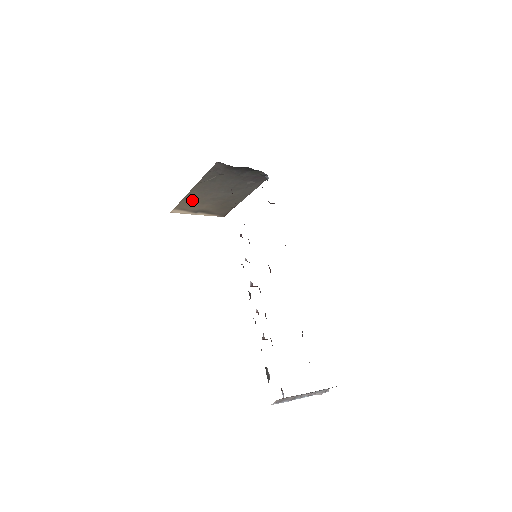
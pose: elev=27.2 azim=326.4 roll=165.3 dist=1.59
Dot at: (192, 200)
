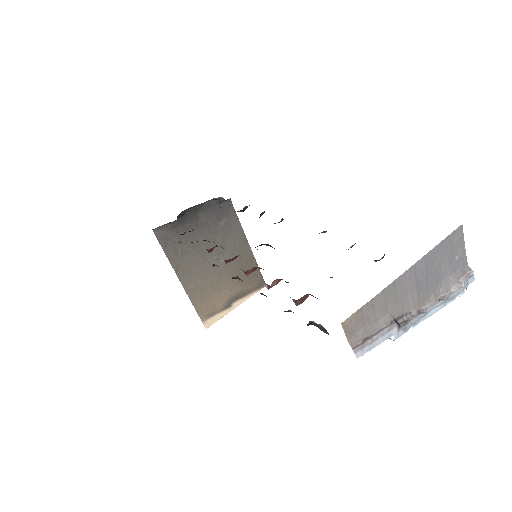
Dot at: (203, 296)
